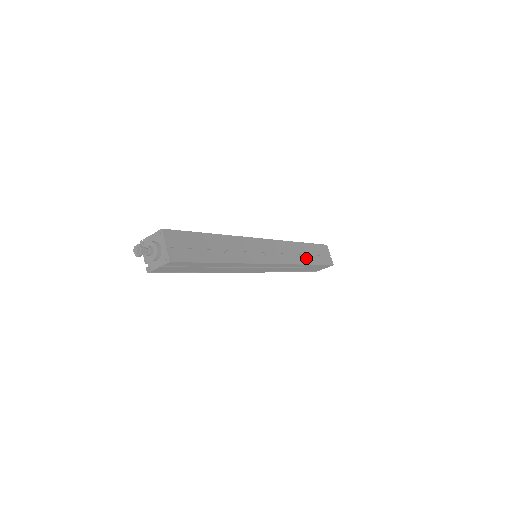
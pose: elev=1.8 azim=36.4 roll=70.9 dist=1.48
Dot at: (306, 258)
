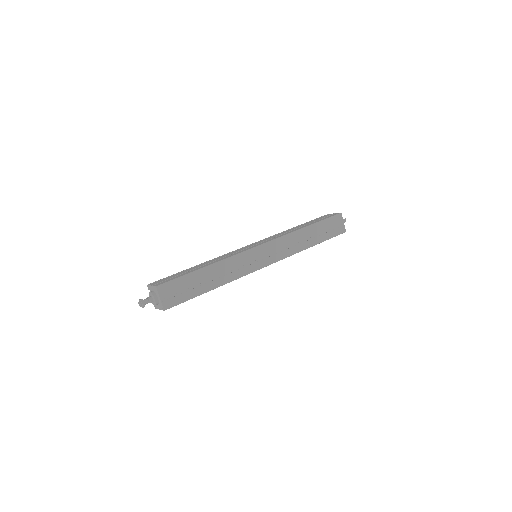
Dot at: (310, 241)
